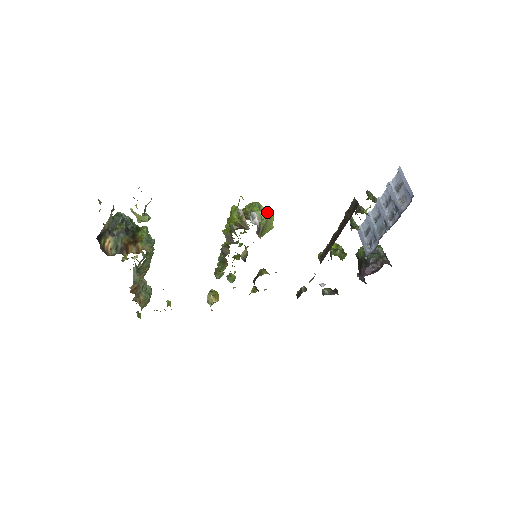
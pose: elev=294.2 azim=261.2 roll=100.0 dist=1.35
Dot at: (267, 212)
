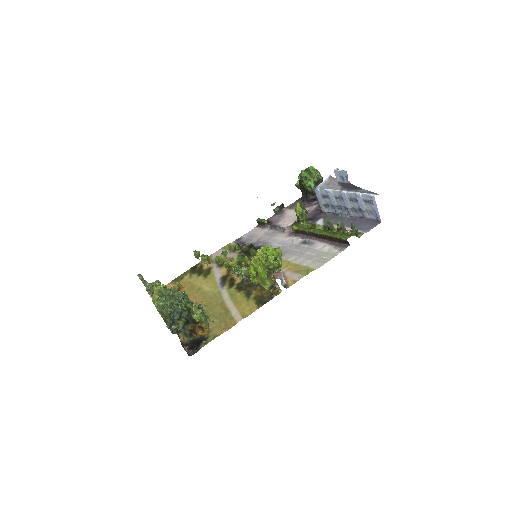
Dot at: (279, 254)
